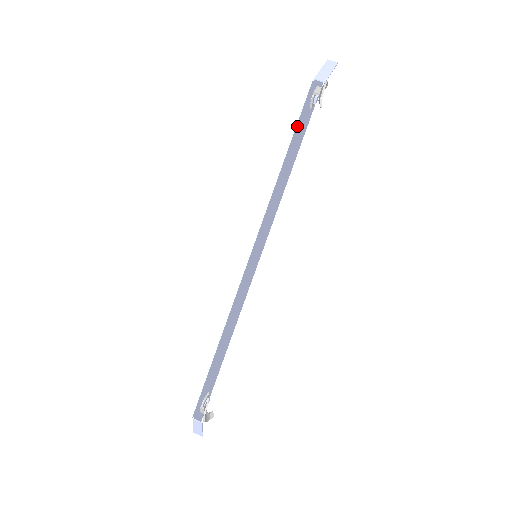
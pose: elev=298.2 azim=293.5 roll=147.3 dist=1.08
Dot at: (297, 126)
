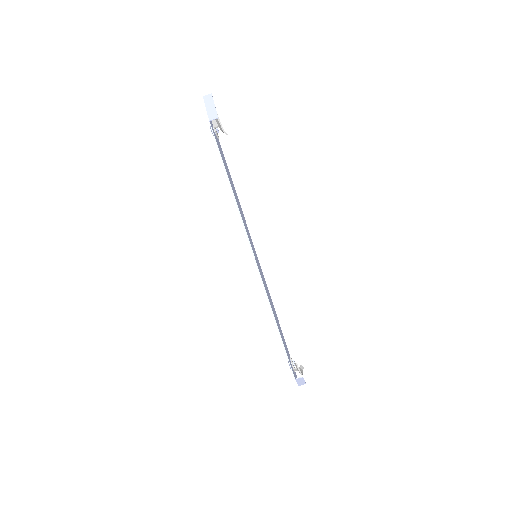
Dot at: (222, 159)
